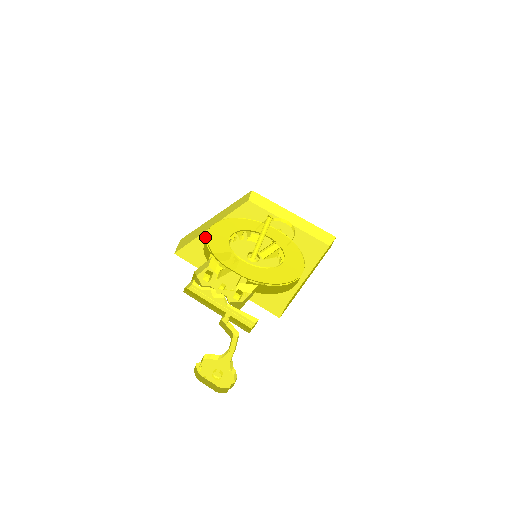
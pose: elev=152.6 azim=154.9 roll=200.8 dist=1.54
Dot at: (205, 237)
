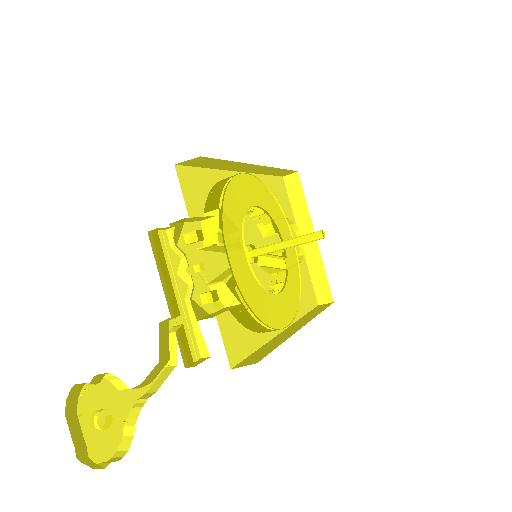
Dot at: (221, 177)
